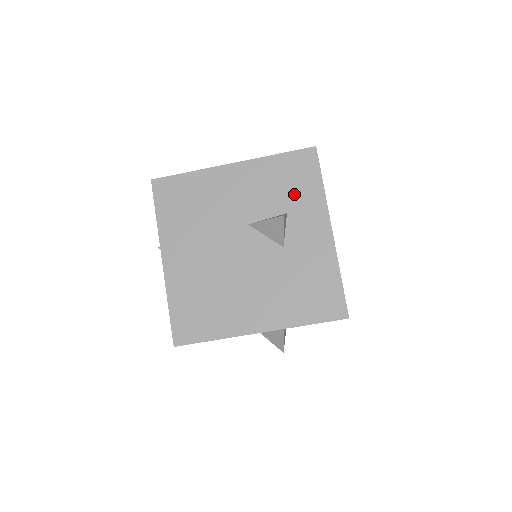
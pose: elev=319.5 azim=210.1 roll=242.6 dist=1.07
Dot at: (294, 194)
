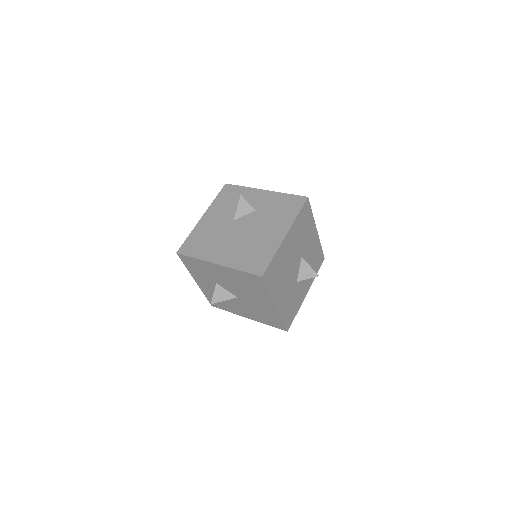
Dot at: (237, 198)
